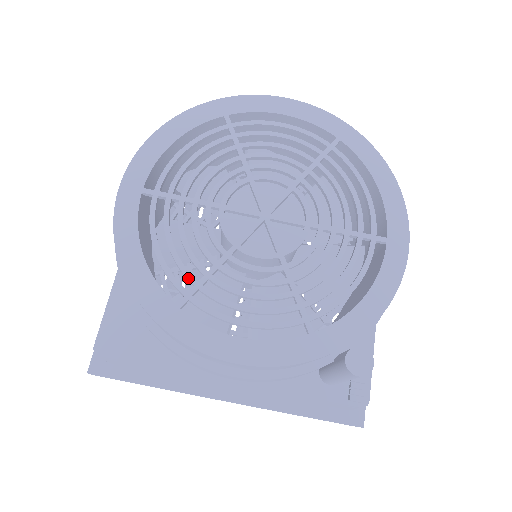
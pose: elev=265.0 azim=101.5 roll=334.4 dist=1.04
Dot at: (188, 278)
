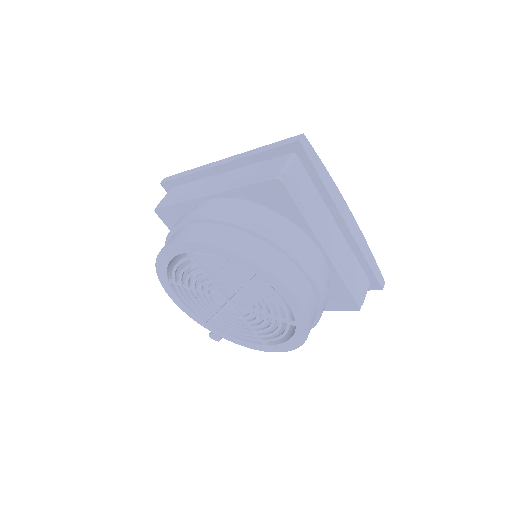
Dot at: (179, 282)
